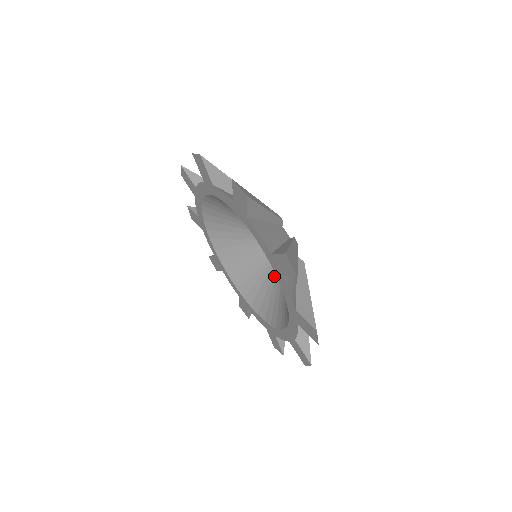
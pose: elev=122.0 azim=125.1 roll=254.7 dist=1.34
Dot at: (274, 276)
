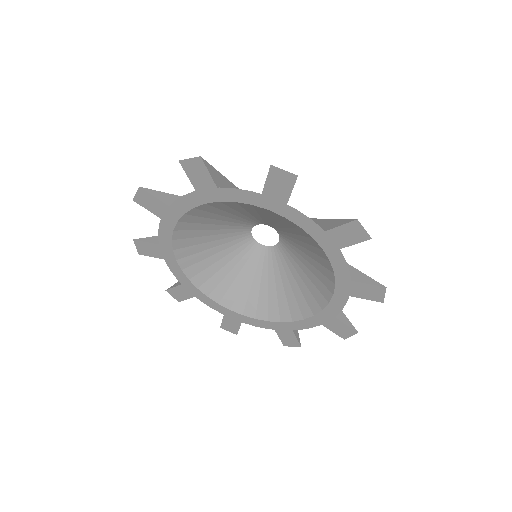
Dot at: (248, 266)
